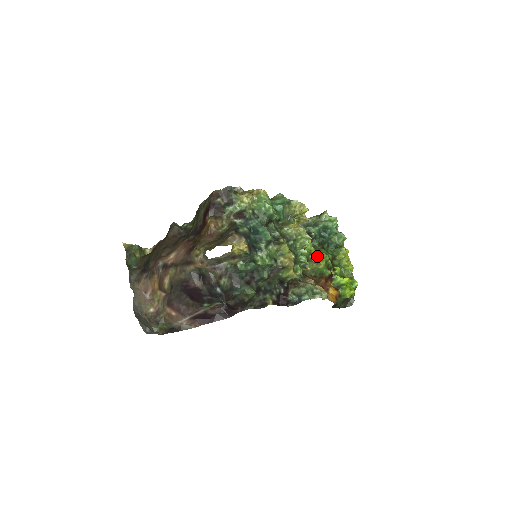
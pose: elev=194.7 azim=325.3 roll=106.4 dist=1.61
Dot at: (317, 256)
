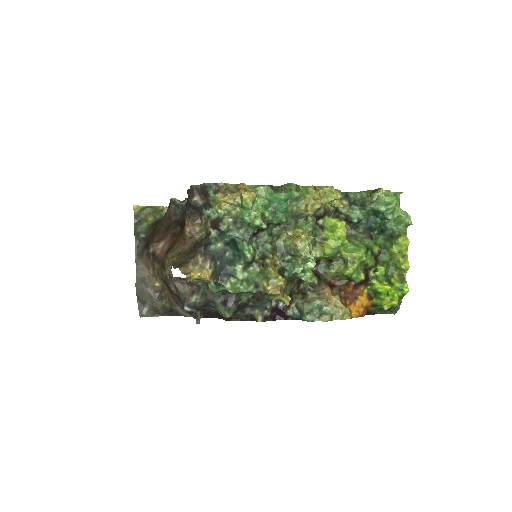
Dot at: (348, 256)
